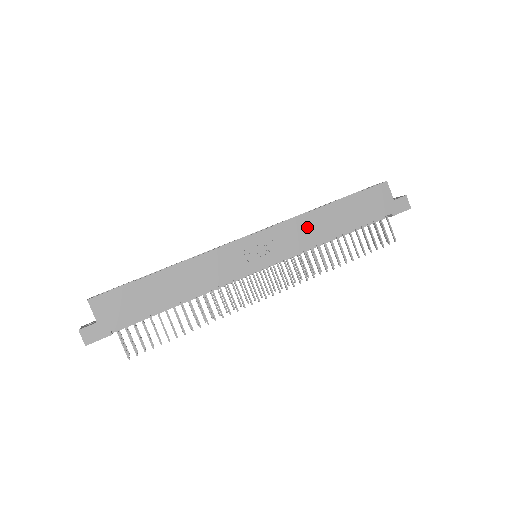
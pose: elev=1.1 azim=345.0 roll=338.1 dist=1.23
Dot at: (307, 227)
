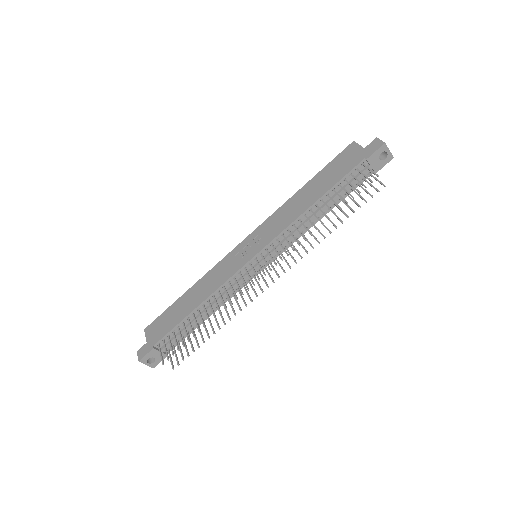
Dot at: (286, 212)
